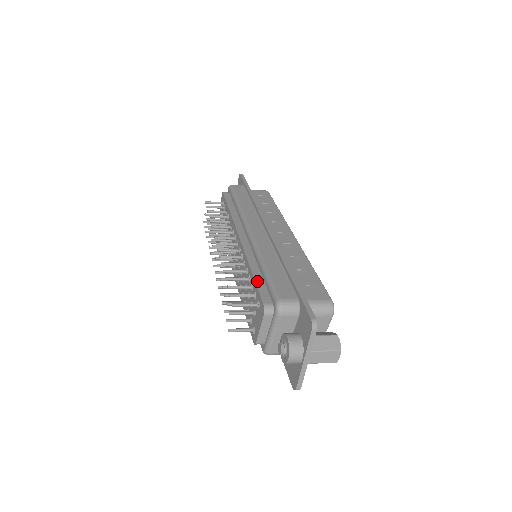
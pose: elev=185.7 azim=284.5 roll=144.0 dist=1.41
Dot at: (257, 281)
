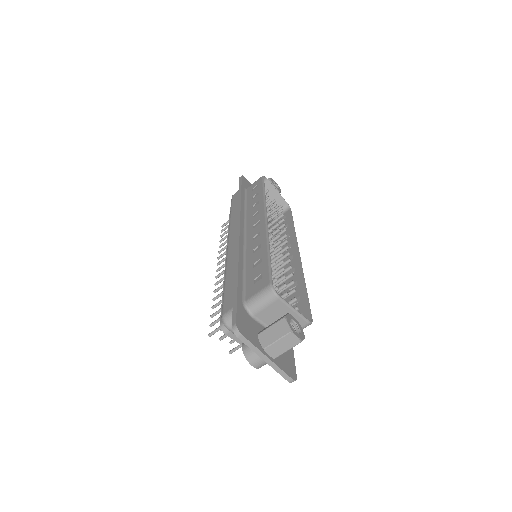
Dot at: occluded
